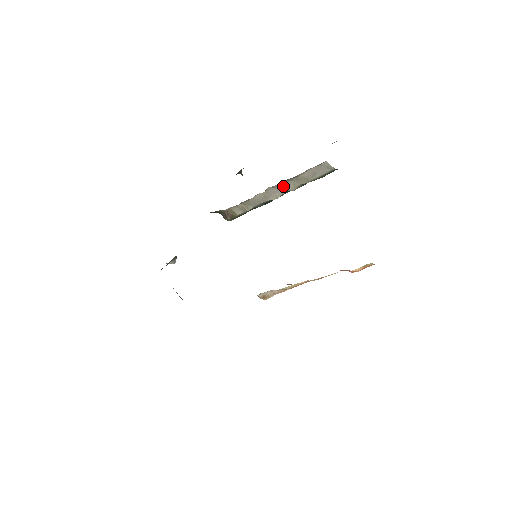
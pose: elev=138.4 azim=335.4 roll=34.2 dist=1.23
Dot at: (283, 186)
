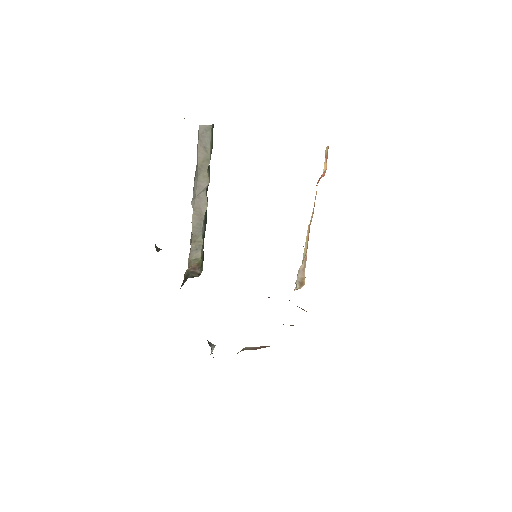
Dot at: (198, 189)
